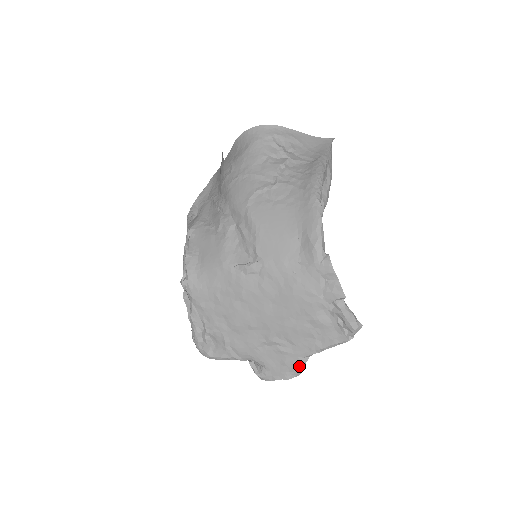
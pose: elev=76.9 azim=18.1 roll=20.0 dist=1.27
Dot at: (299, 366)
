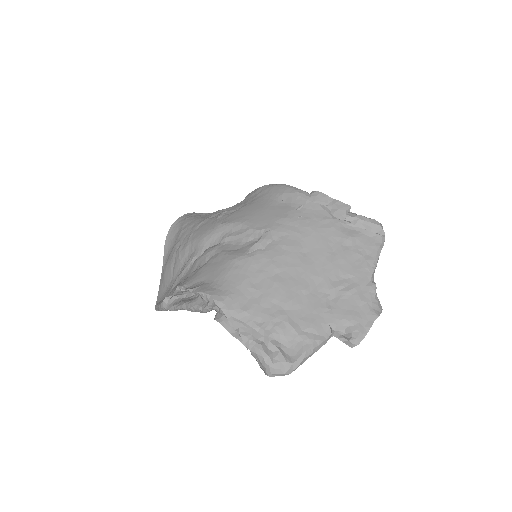
Dot at: (374, 294)
